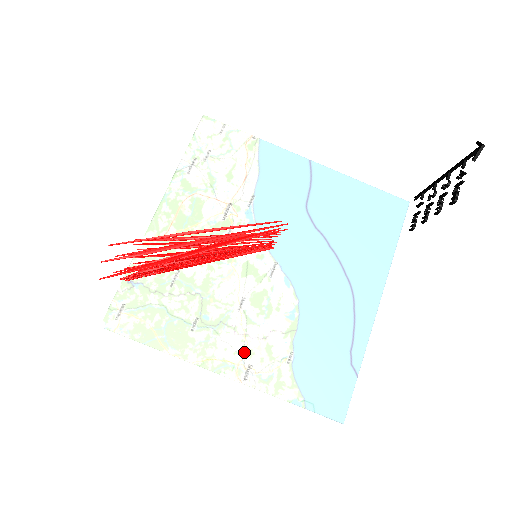
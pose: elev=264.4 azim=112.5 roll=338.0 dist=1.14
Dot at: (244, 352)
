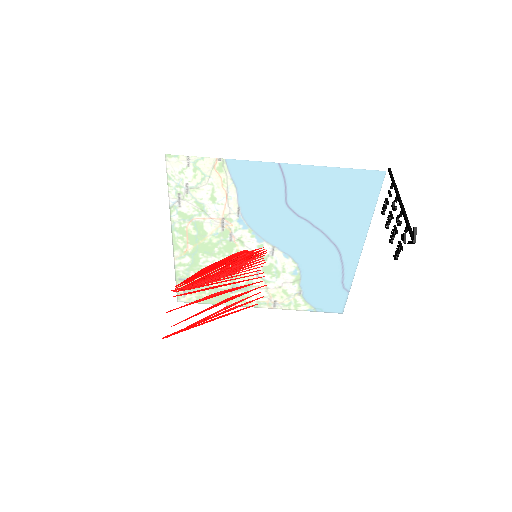
Dot at: (268, 302)
